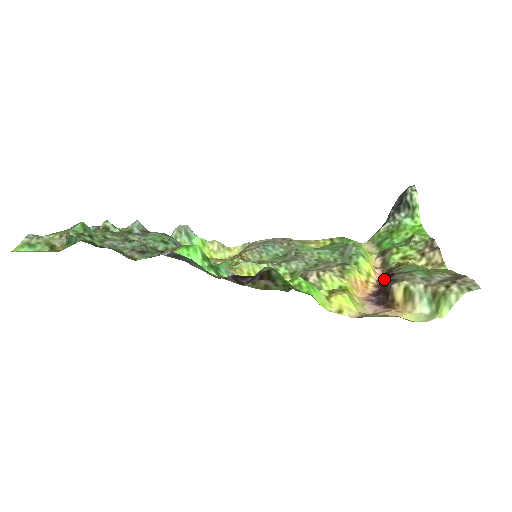
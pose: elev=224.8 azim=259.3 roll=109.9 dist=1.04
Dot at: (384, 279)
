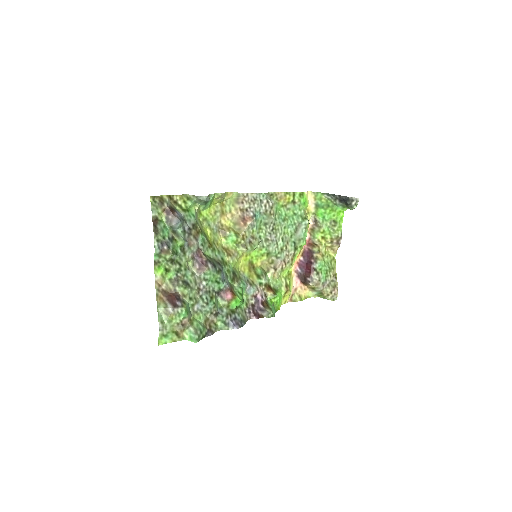
Dot at: (308, 254)
